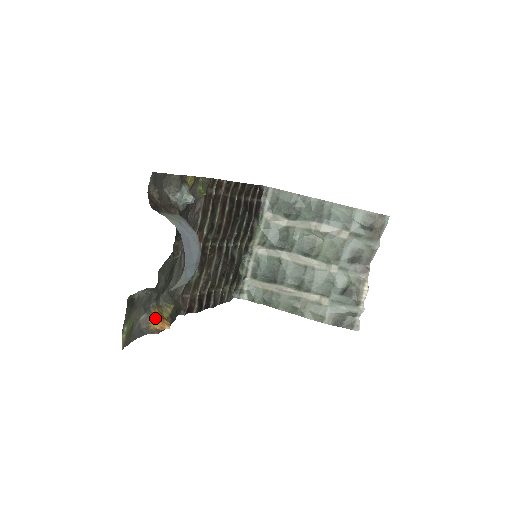
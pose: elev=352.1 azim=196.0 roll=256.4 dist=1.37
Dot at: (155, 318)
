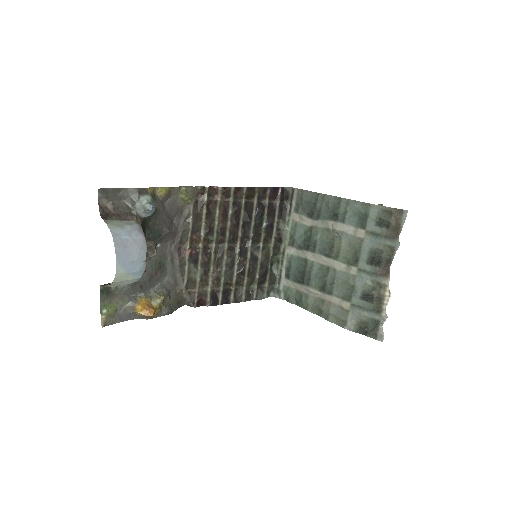
Dot at: (139, 306)
